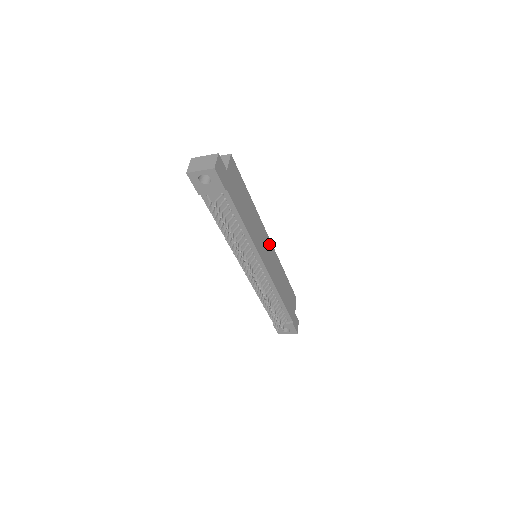
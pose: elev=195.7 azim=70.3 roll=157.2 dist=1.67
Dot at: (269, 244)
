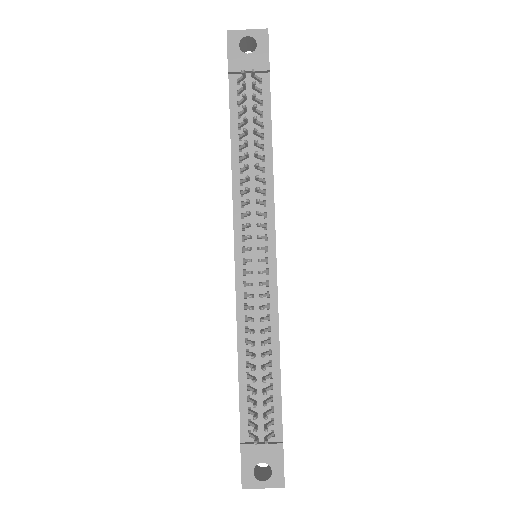
Dot at: occluded
